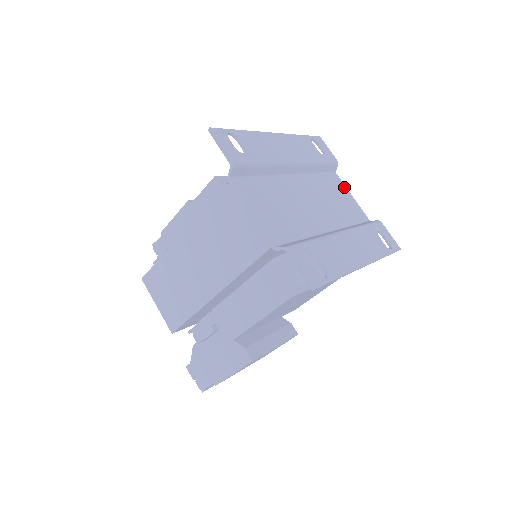
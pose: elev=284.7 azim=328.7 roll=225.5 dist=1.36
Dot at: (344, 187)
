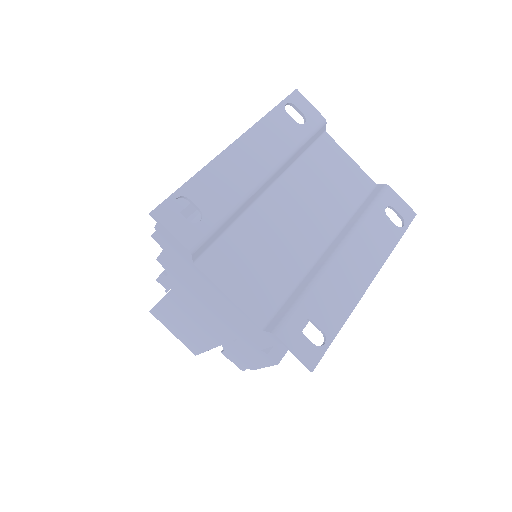
Dot at: (339, 150)
